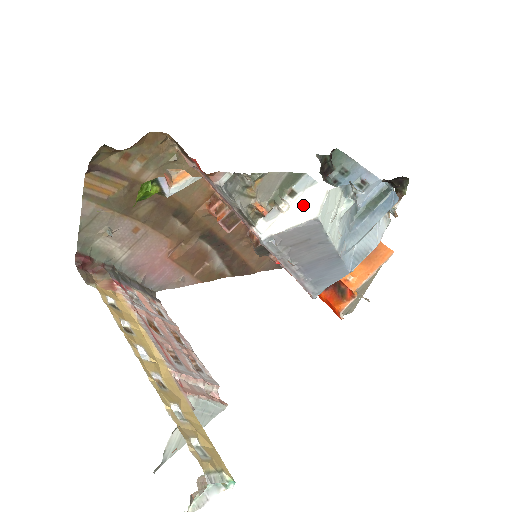
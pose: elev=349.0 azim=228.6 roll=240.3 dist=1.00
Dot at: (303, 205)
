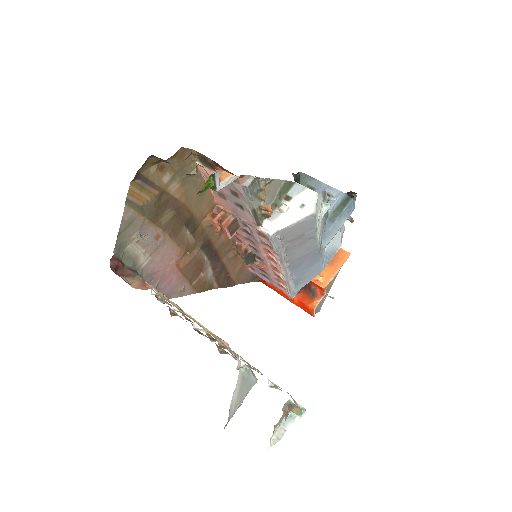
Dot at: (299, 205)
